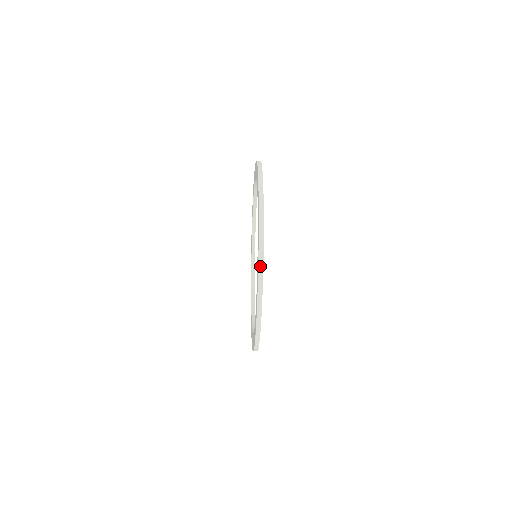
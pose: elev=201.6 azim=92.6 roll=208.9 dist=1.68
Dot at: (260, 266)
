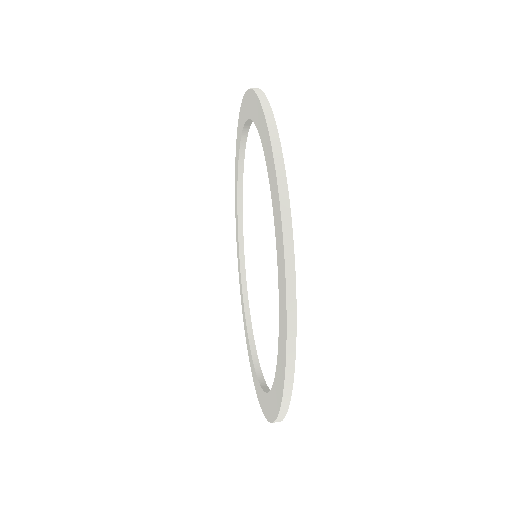
Dot at: (290, 328)
